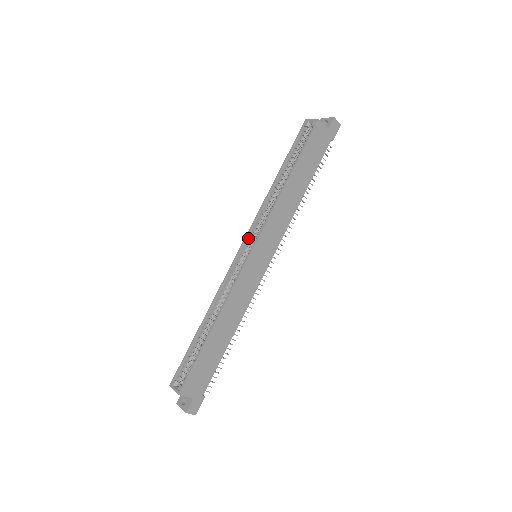
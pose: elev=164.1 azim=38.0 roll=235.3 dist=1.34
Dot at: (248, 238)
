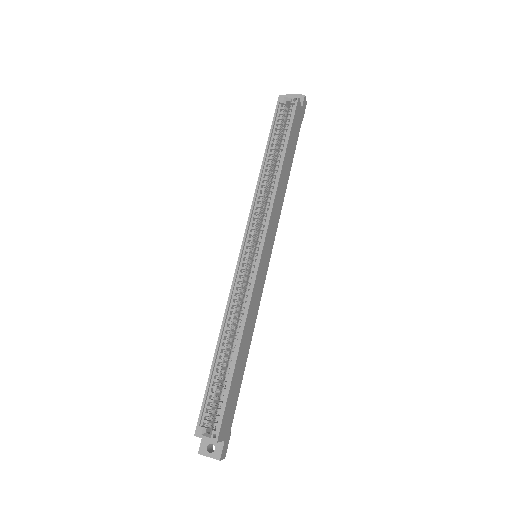
Dot at: (247, 236)
